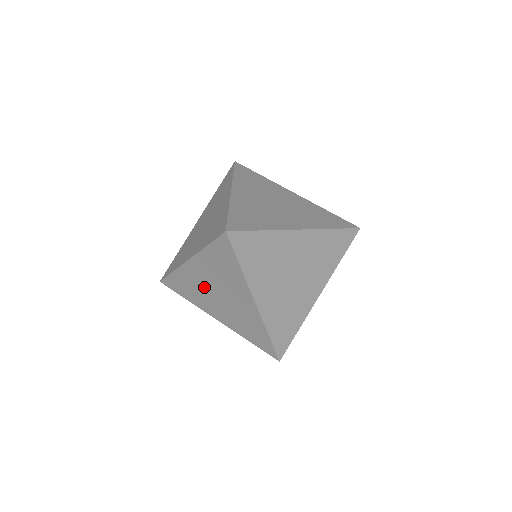
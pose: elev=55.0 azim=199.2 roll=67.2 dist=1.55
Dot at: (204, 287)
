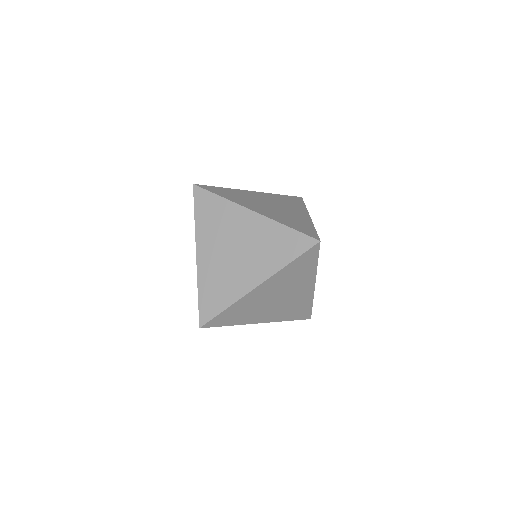
Dot at: occluded
